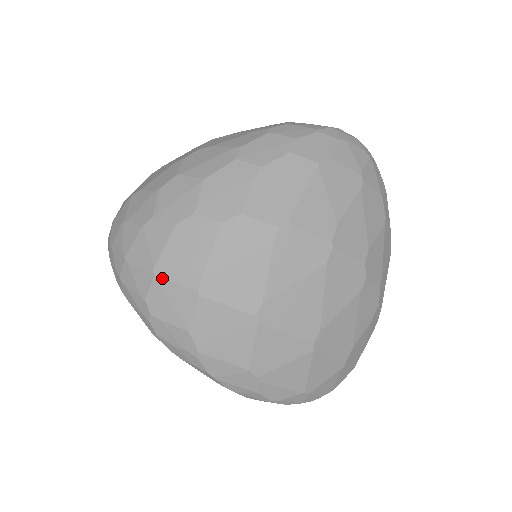
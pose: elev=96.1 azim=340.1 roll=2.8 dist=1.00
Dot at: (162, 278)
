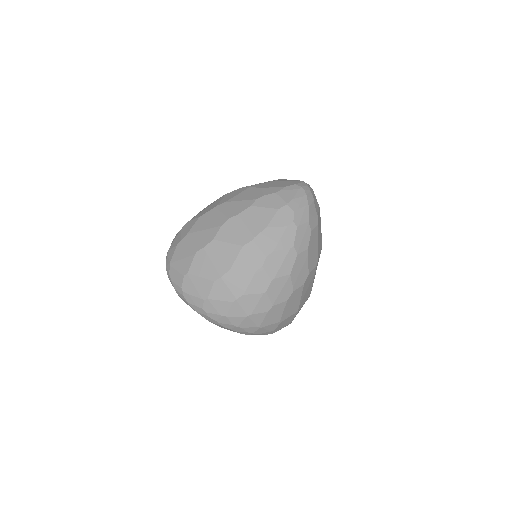
Dot at: (284, 320)
